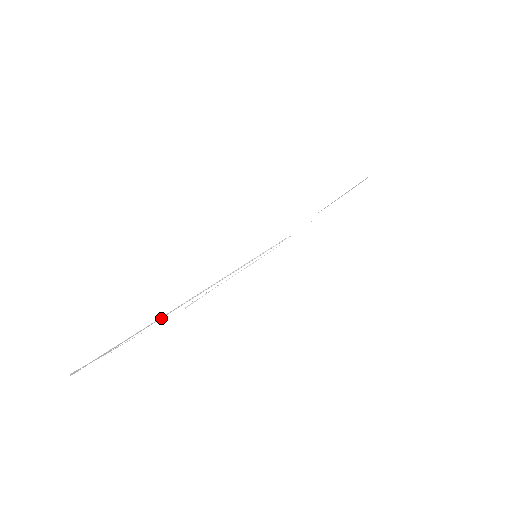
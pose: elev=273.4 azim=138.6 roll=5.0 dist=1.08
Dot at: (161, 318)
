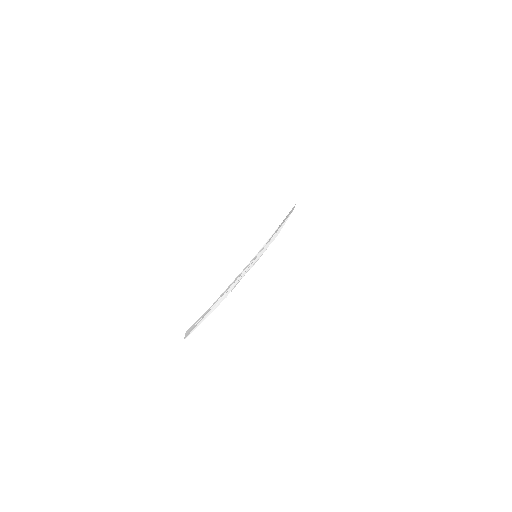
Dot at: occluded
